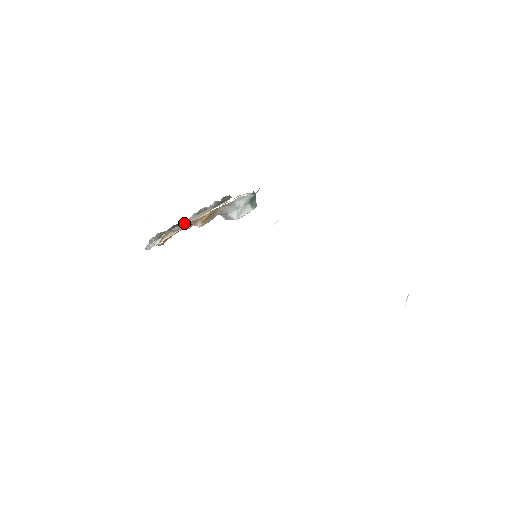
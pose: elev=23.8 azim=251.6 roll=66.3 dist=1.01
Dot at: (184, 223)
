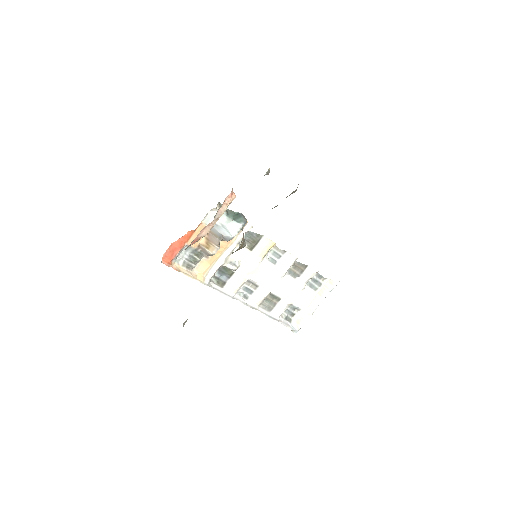
Dot at: (293, 290)
